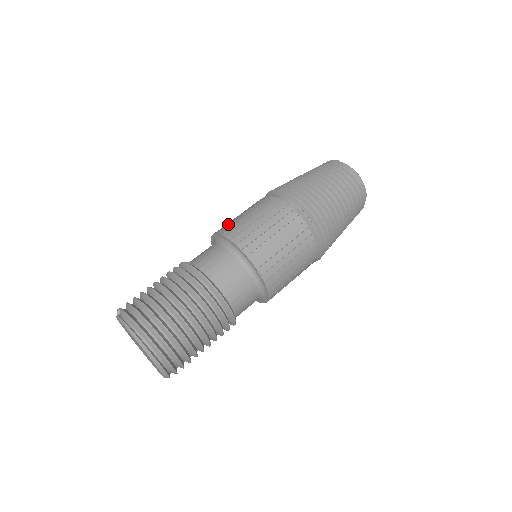
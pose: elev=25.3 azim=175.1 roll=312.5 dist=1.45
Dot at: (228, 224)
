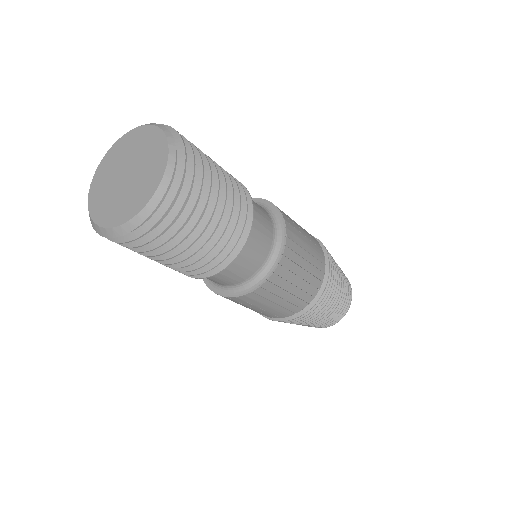
Dot at: occluded
